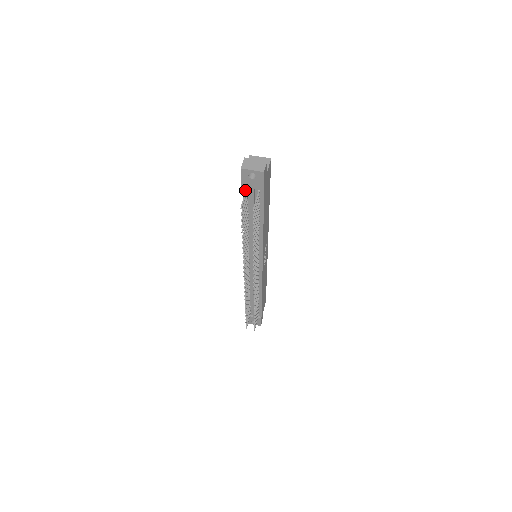
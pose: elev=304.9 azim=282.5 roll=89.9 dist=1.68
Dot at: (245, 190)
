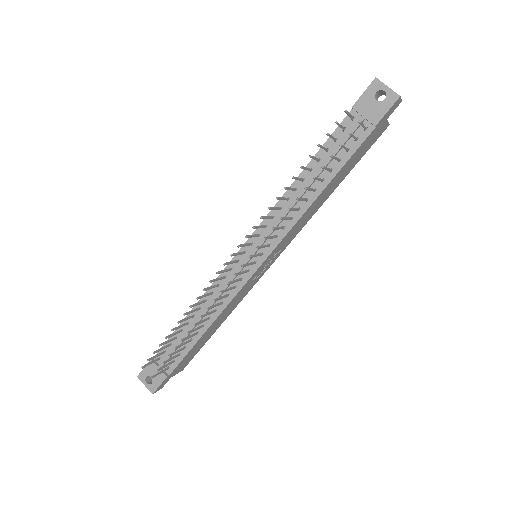
Dot at: (349, 119)
